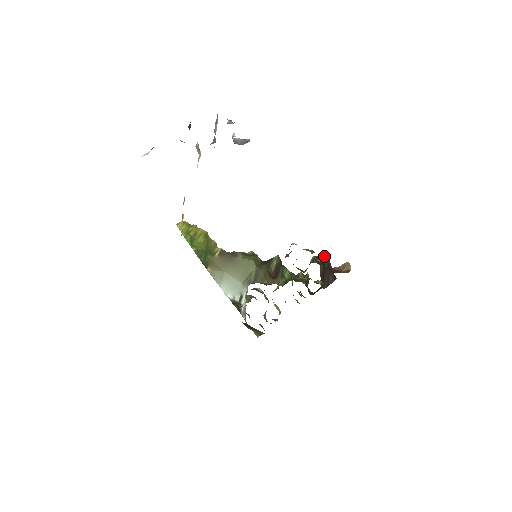
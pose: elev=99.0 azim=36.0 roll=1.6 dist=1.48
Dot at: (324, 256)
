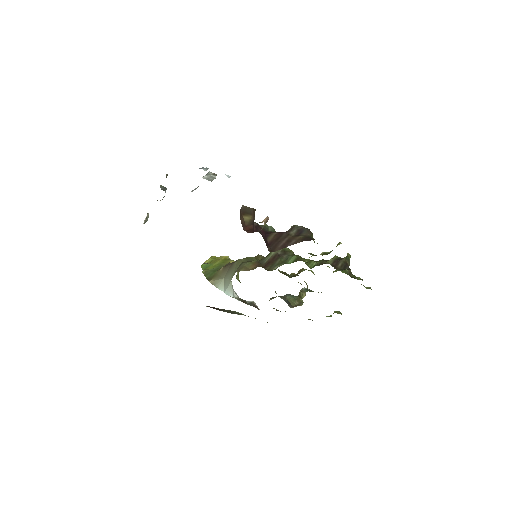
Dot at: (294, 226)
